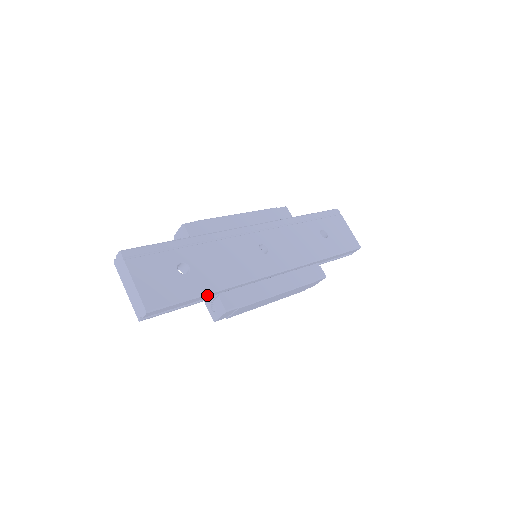
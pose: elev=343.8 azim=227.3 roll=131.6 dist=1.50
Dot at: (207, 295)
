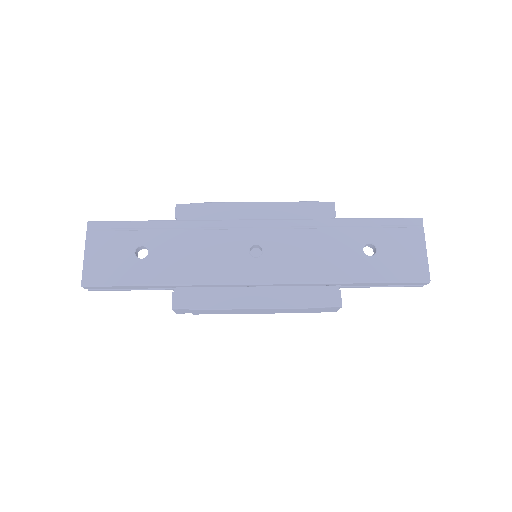
Dot at: (155, 286)
